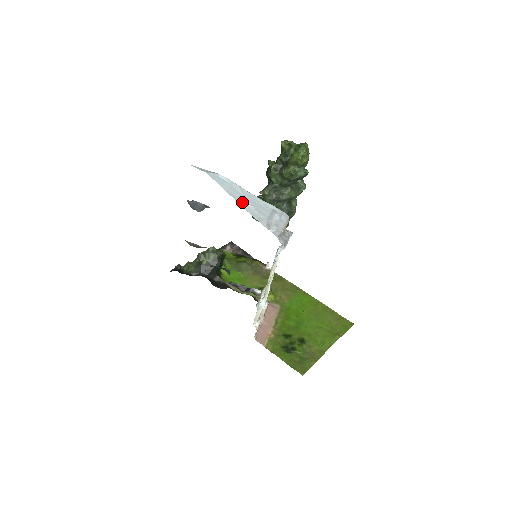
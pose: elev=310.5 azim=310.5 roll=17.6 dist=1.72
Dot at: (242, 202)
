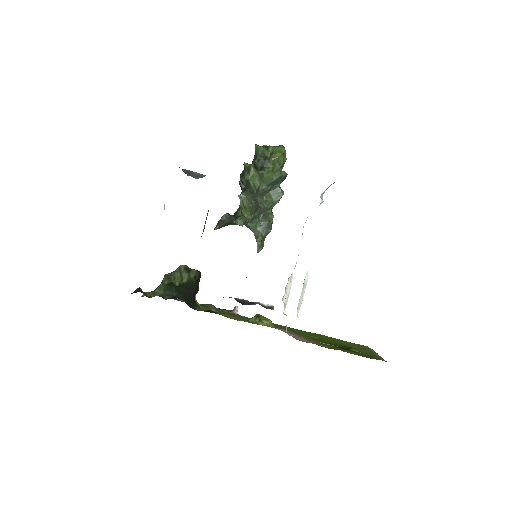
Dot at: occluded
